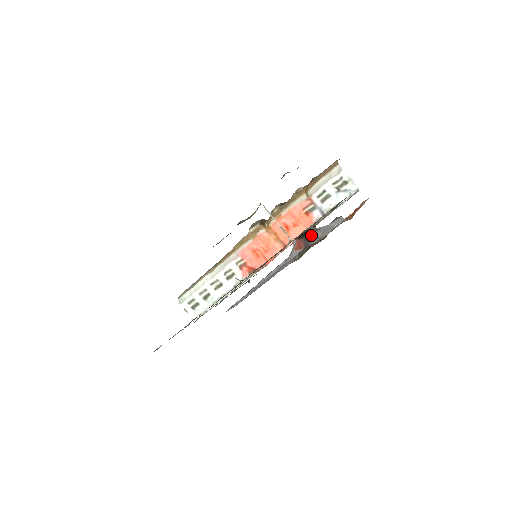
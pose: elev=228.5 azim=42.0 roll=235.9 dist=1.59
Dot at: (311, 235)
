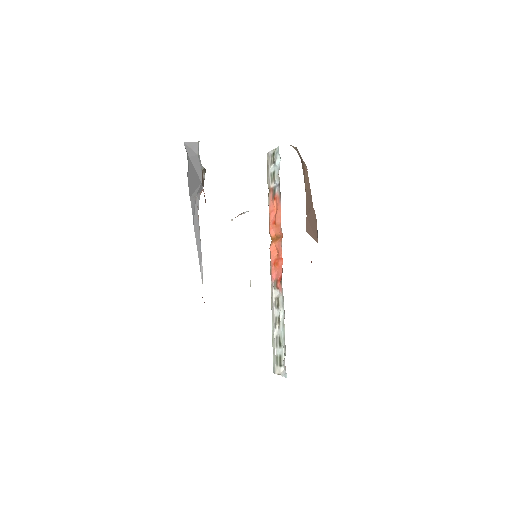
Dot at: occluded
